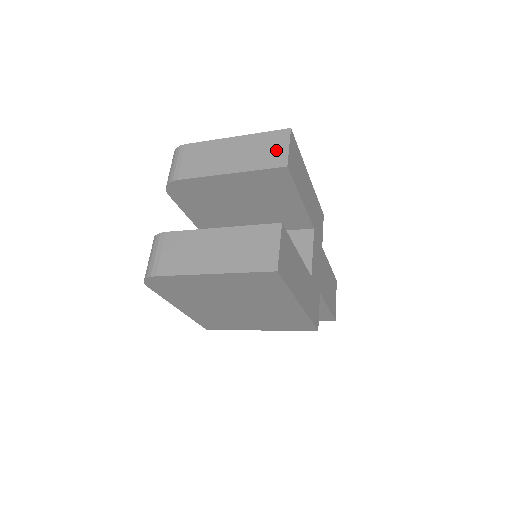
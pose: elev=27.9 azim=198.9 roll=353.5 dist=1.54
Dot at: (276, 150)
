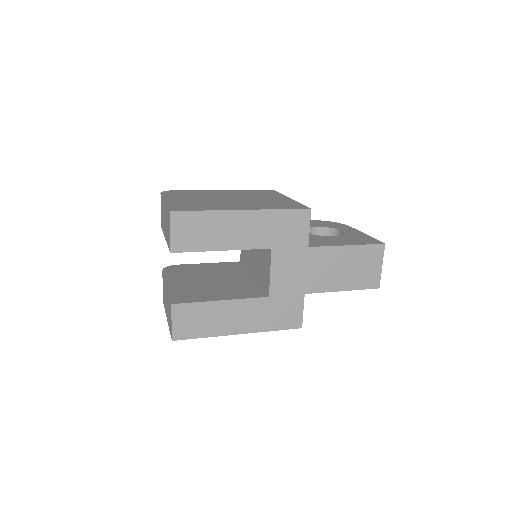
Dot at: (168, 231)
